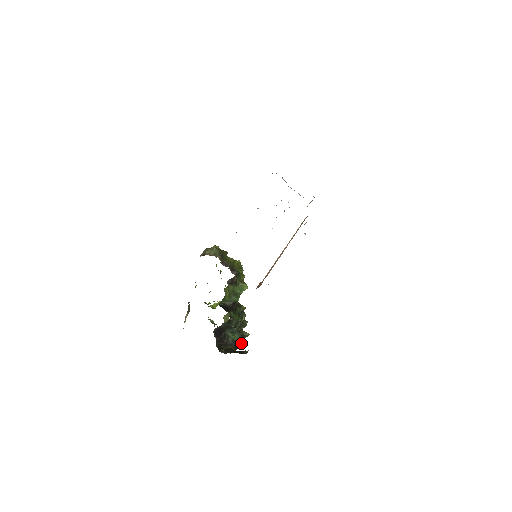
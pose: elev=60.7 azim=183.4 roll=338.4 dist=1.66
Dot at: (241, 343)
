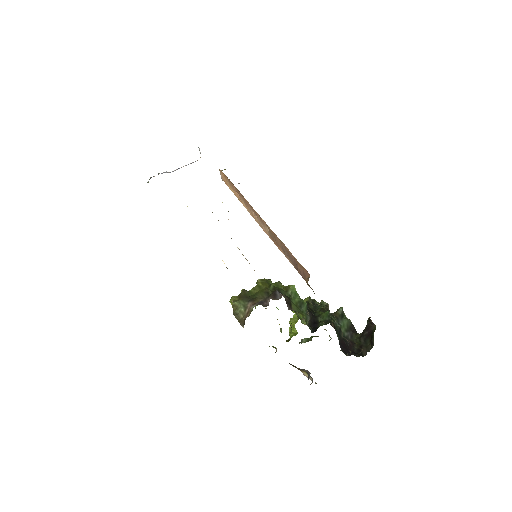
Dot at: (350, 322)
